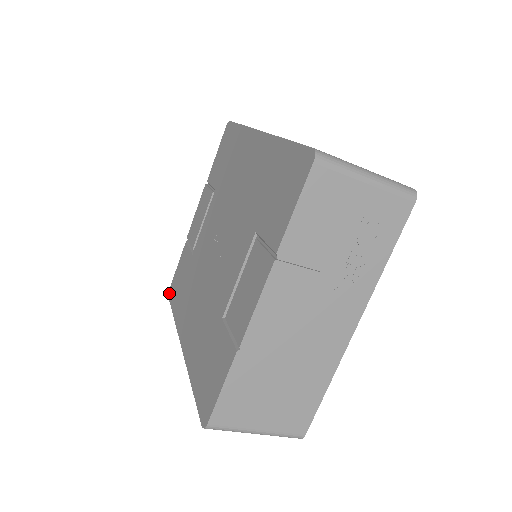
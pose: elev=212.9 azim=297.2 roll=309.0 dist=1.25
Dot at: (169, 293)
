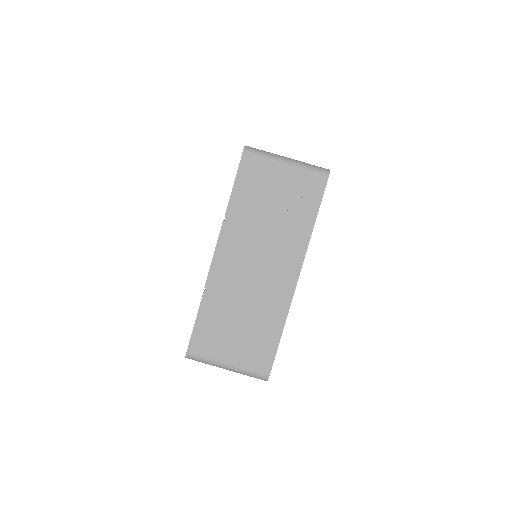
Dot at: occluded
